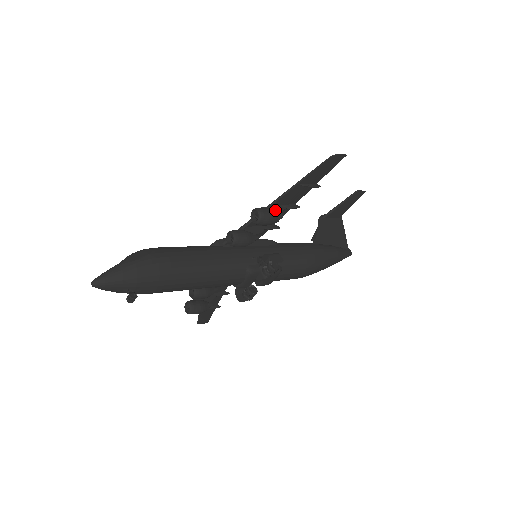
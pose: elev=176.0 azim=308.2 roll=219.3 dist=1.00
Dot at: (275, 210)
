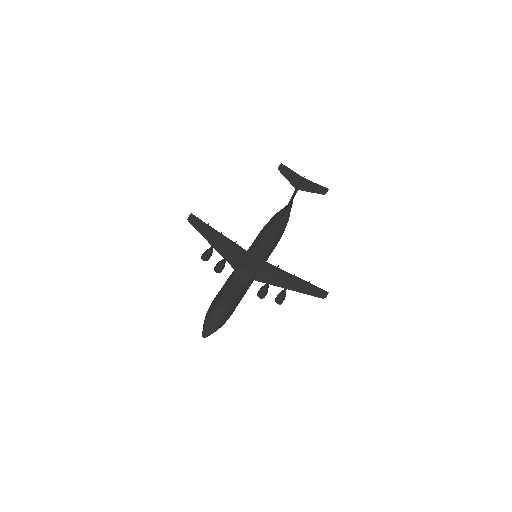
Dot at: occluded
